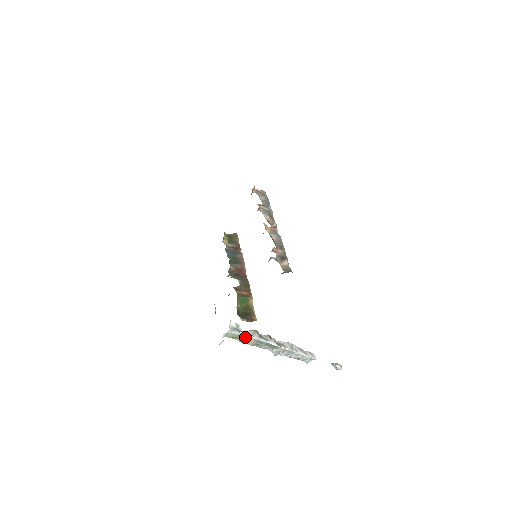
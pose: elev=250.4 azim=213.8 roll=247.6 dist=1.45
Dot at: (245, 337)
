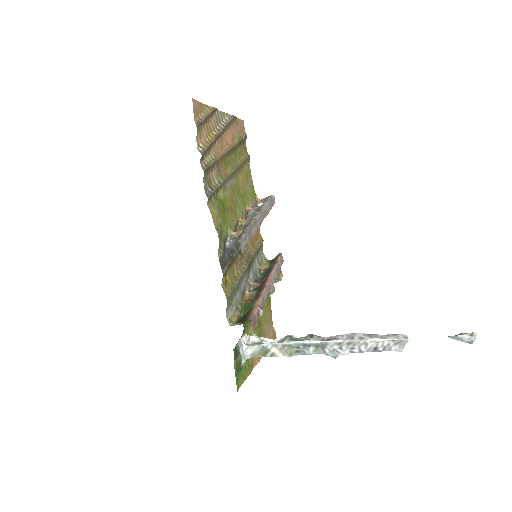
Dot at: (270, 347)
